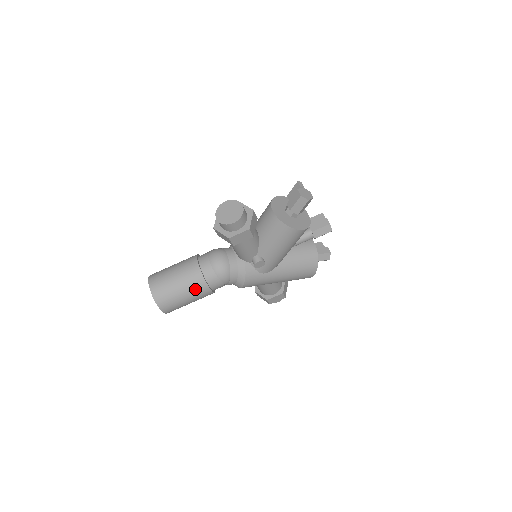
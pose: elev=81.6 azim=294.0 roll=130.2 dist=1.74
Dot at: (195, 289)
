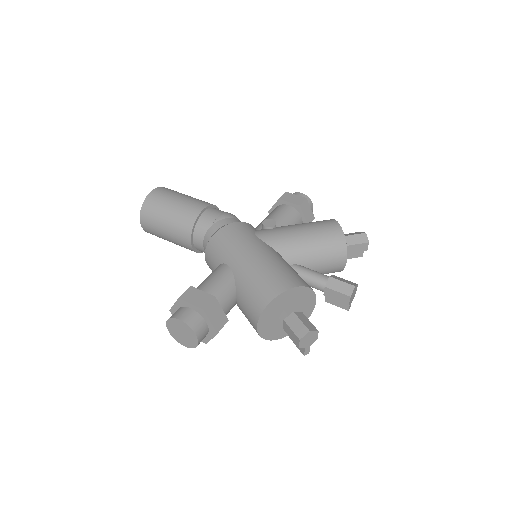
Dot at: (200, 200)
